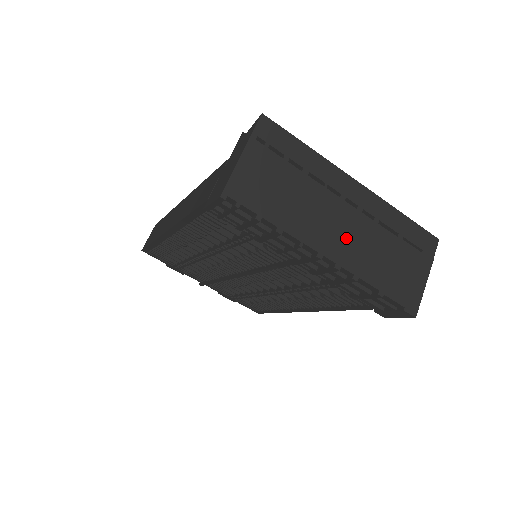
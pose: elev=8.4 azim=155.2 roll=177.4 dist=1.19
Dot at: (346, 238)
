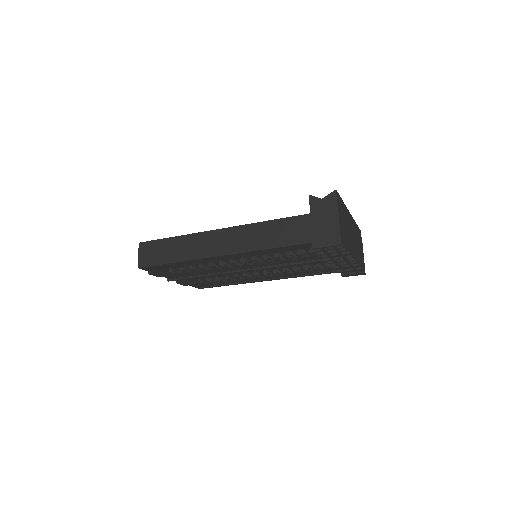
Dot at: (354, 246)
